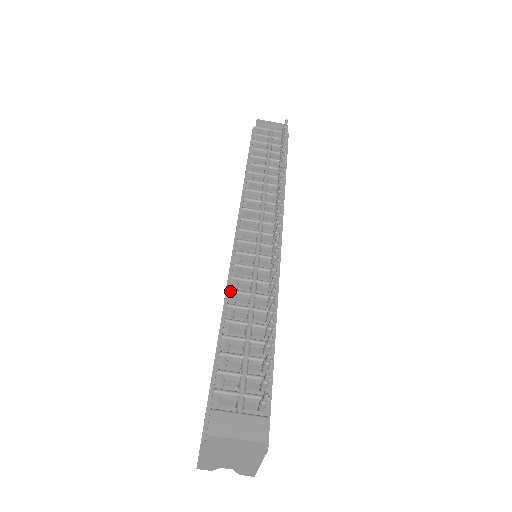
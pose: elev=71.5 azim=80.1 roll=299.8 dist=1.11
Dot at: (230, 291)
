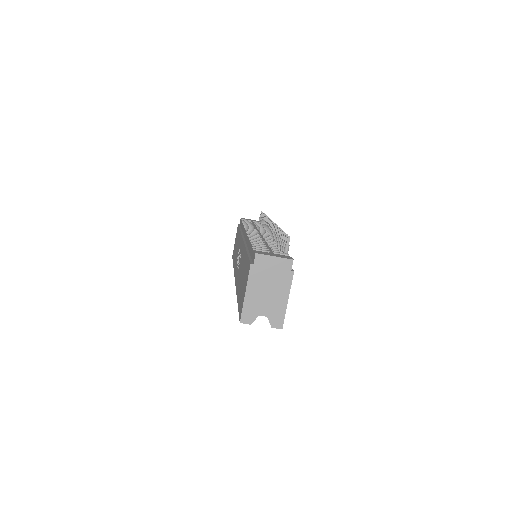
Dot at: (249, 237)
